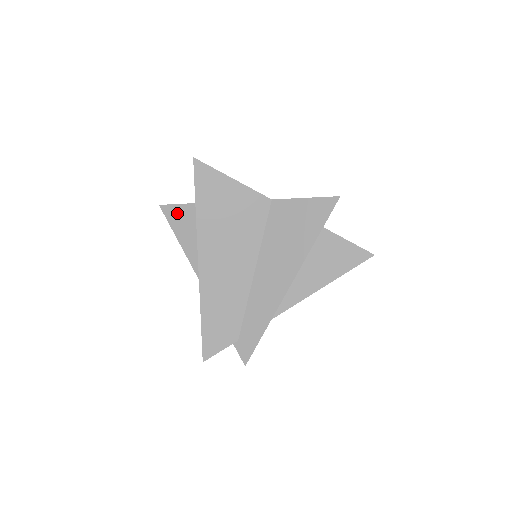
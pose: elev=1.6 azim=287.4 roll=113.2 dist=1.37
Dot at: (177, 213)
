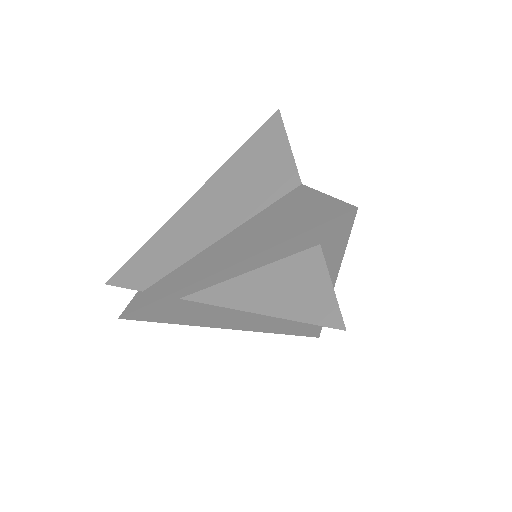
Dot at: occluded
